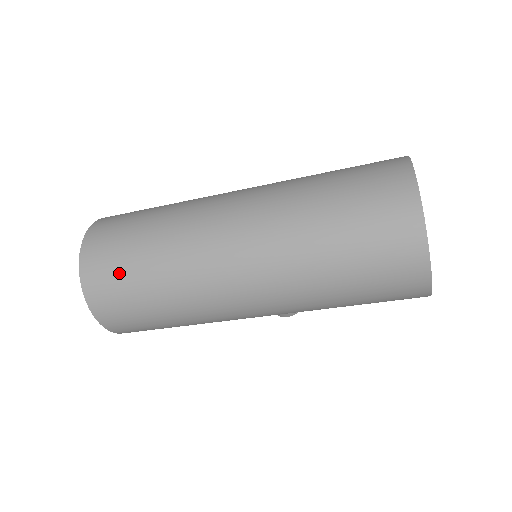
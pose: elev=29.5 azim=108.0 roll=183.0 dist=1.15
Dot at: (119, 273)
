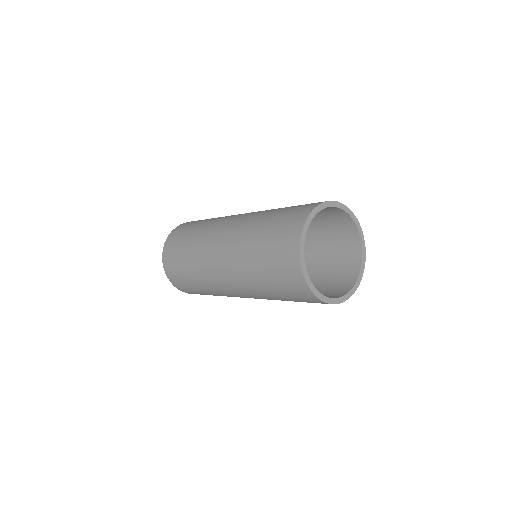
Dot at: (178, 272)
